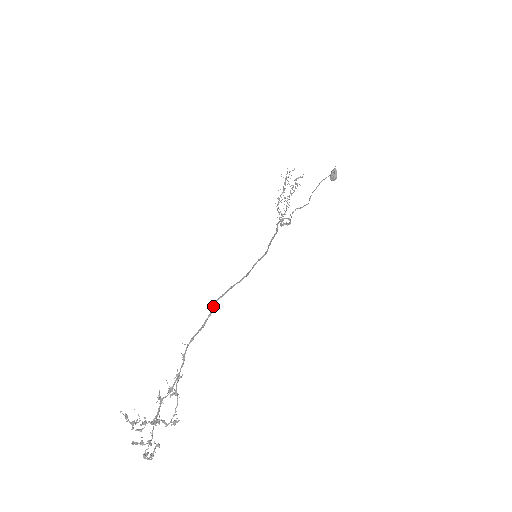
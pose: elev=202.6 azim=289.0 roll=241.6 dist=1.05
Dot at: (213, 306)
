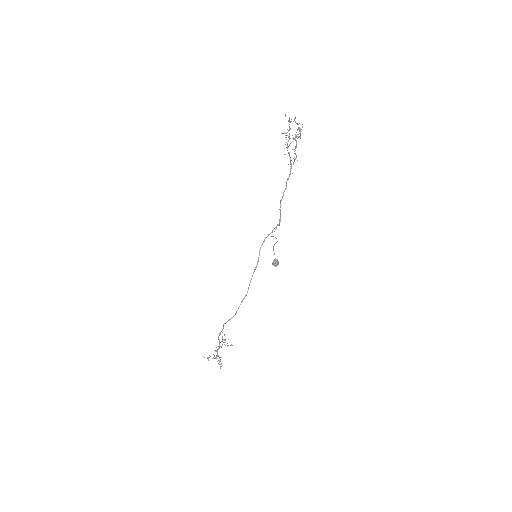
Dot at: (223, 325)
